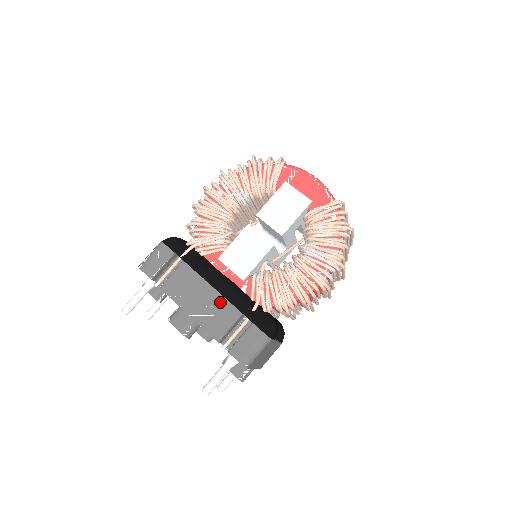
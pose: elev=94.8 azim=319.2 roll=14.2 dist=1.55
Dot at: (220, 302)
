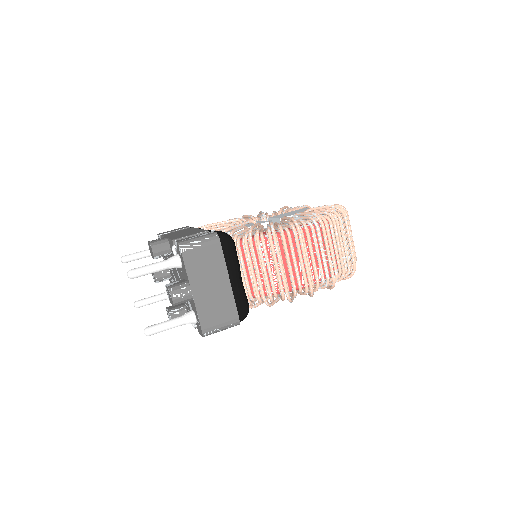
Dot at: occluded
